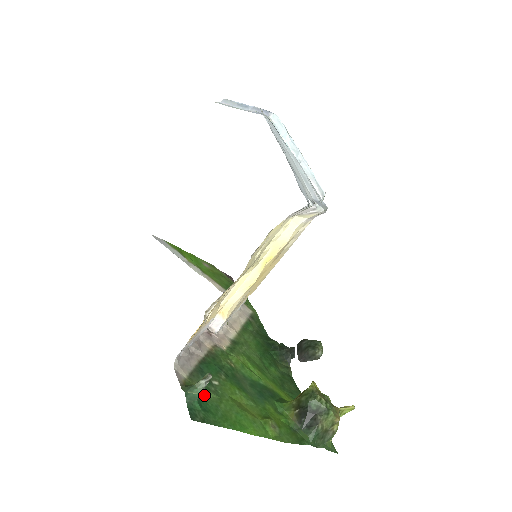
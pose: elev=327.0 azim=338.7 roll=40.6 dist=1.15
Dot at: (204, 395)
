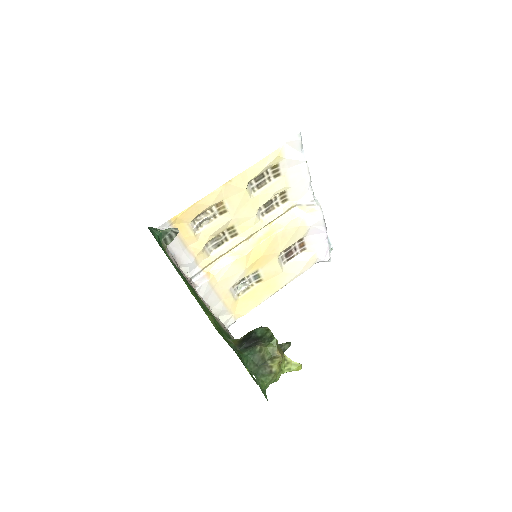
Dot at: (165, 251)
